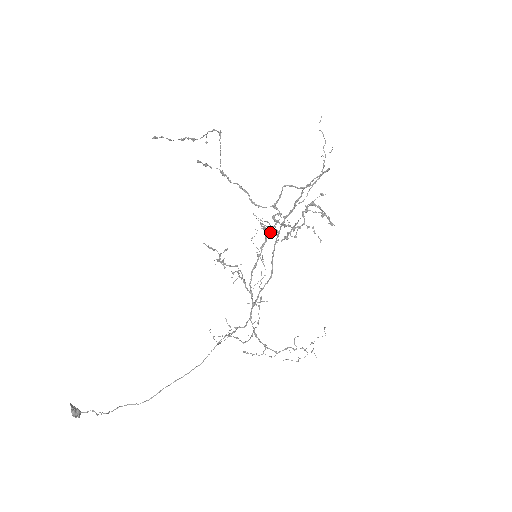
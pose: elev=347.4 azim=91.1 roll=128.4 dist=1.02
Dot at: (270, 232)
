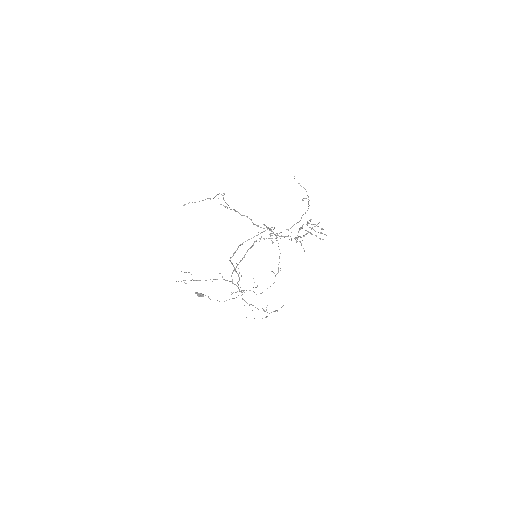
Dot at: occluded
